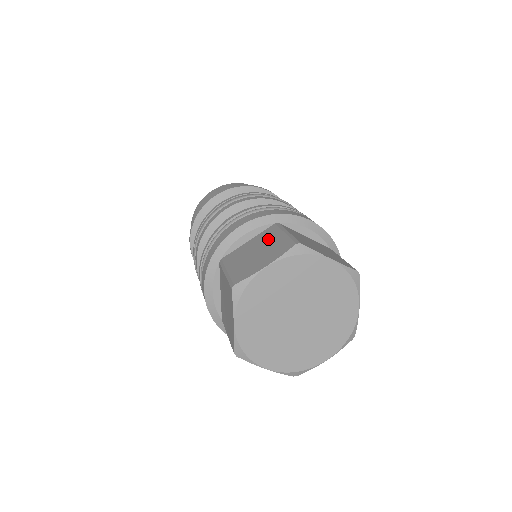
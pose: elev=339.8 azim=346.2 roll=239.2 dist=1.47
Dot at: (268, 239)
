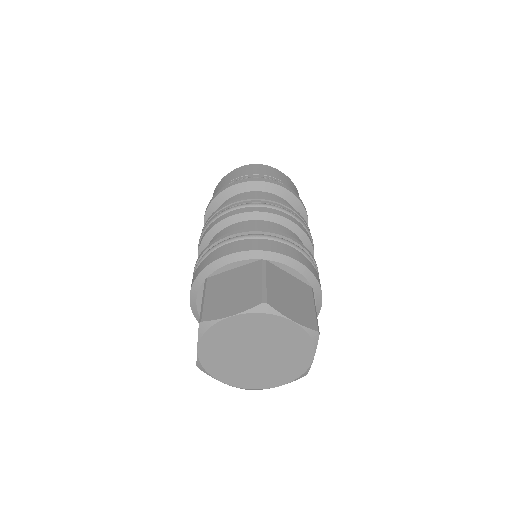
Dot at: occluded
